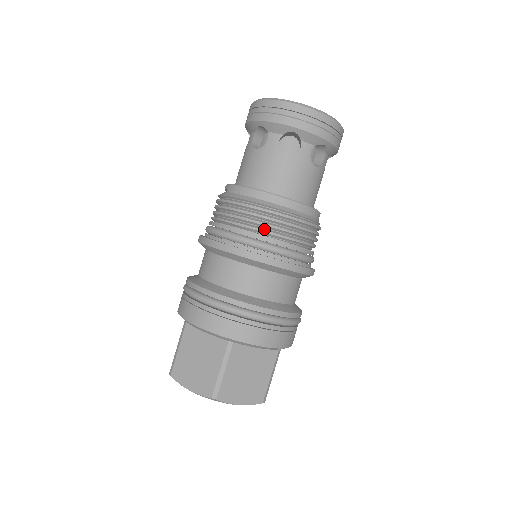
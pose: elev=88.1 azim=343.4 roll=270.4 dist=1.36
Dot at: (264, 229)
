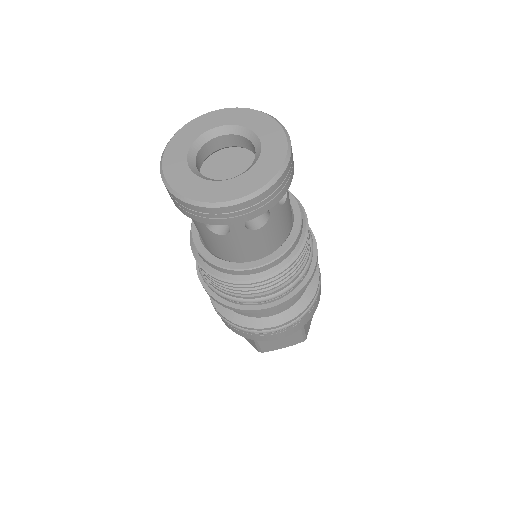
Dot at: (233, 291)
